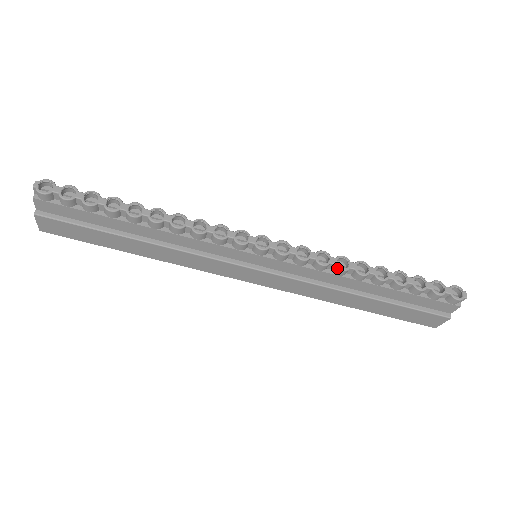
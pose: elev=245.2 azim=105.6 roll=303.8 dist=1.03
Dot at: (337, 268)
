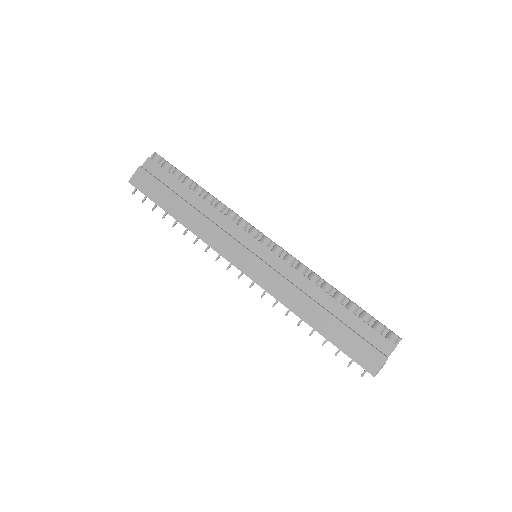
Dot at: (313, 273)
